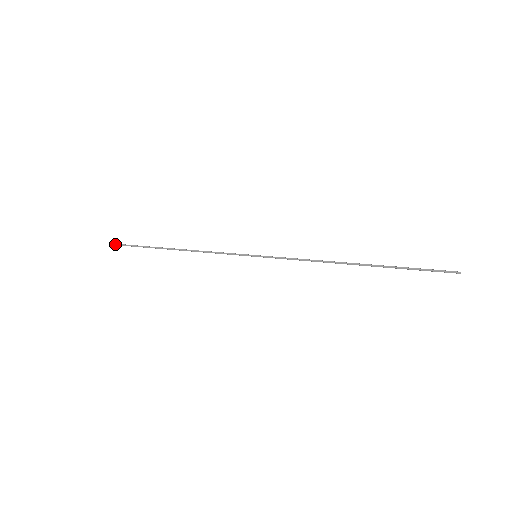
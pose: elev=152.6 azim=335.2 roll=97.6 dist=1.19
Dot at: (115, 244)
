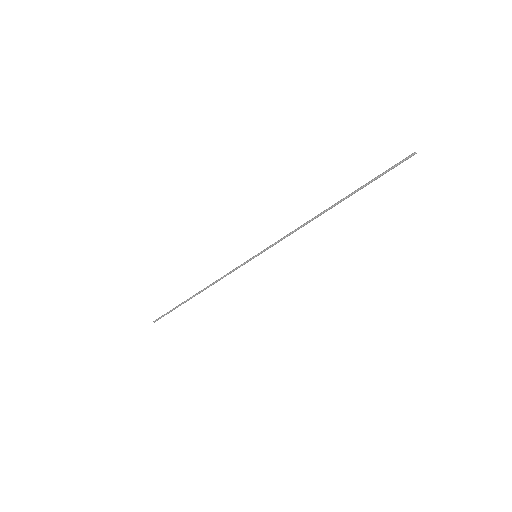
Dot at: (154, 322)
